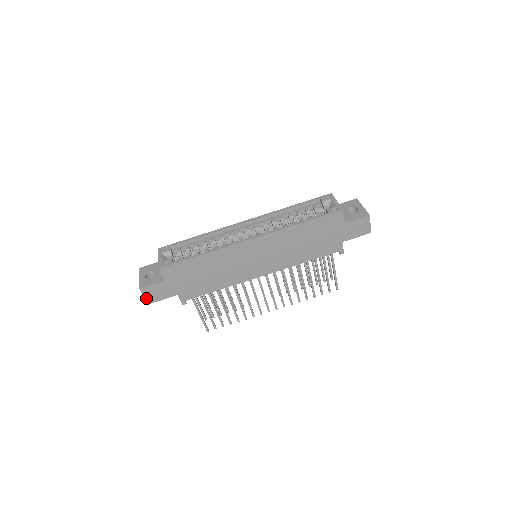
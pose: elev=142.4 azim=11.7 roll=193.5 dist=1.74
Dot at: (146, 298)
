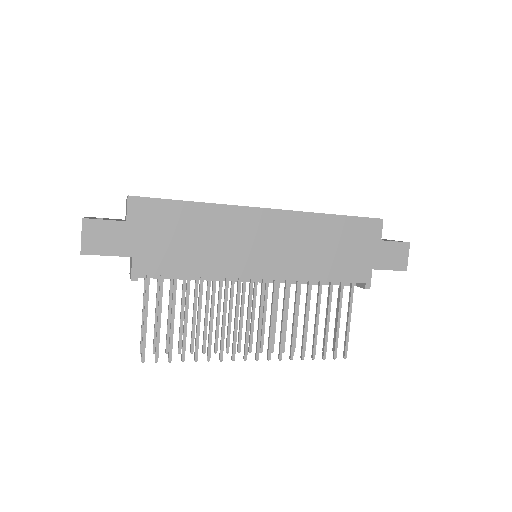
Dot at: (83, 241)
